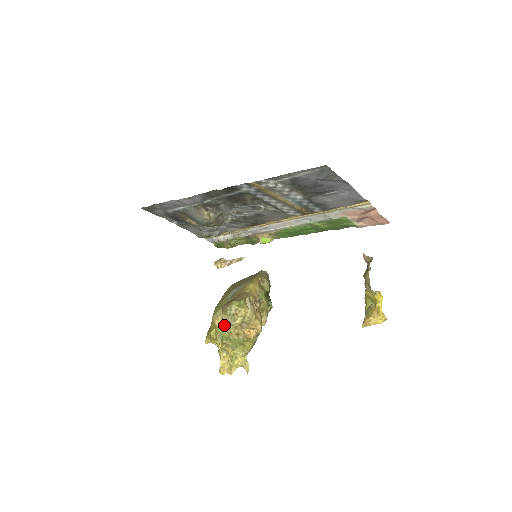
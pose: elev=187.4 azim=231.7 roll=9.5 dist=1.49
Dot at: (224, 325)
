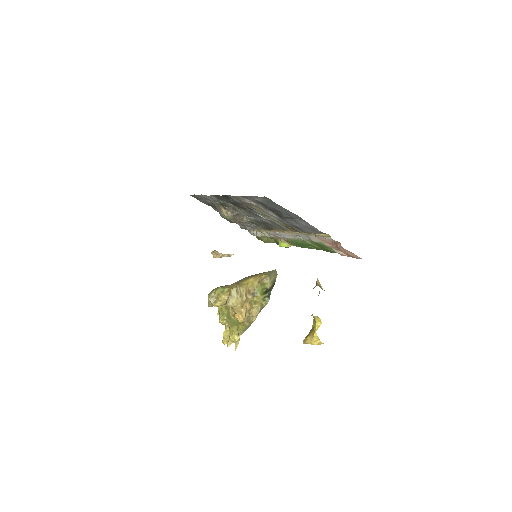
Dot at: (208, 303)
